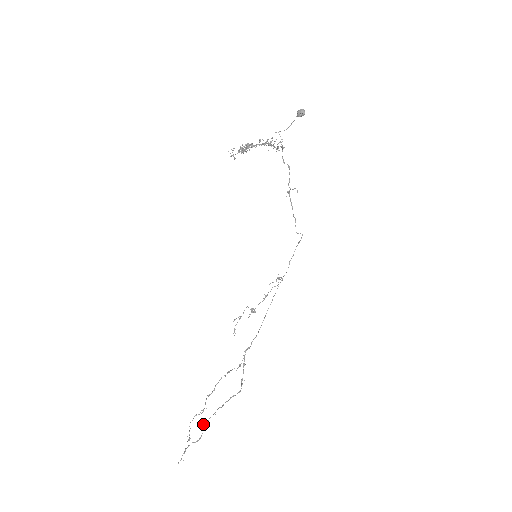
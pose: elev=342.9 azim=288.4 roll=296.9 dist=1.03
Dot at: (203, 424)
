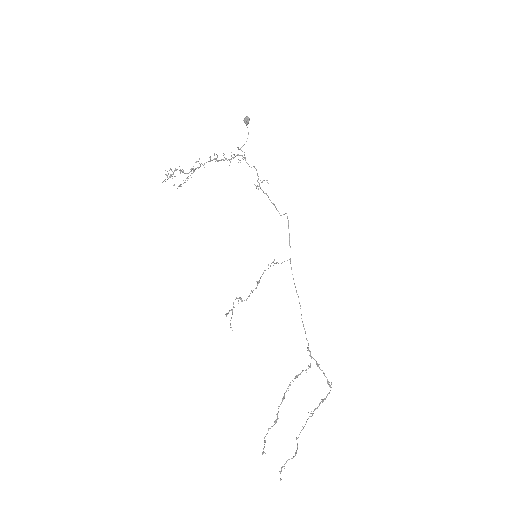
Dot at: occluded
